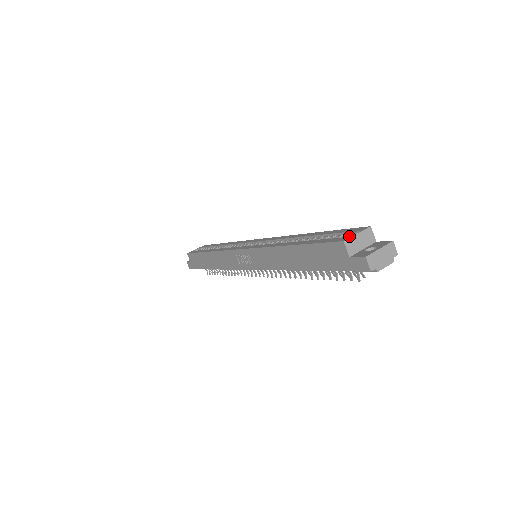
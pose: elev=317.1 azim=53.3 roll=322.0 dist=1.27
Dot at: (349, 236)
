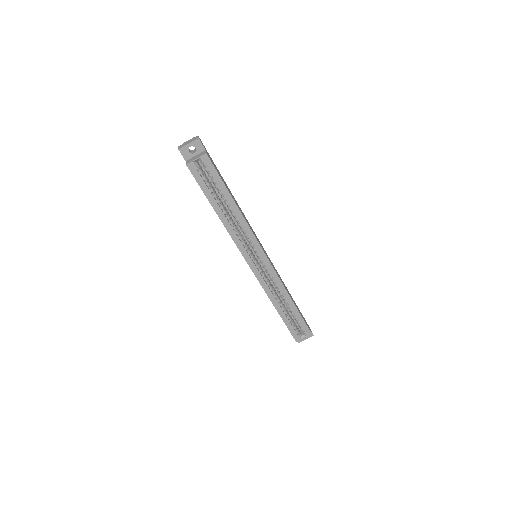
Dot at: (300, 338)
